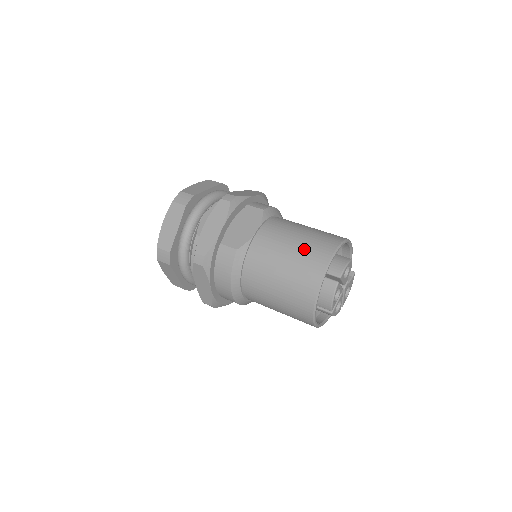
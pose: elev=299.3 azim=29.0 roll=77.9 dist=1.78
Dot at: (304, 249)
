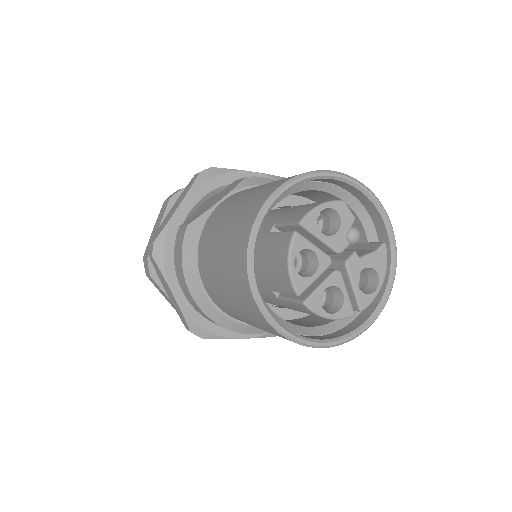
Dot at: (254, 194)
